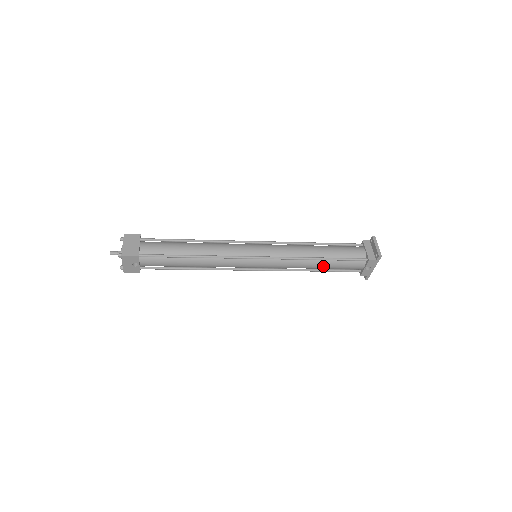
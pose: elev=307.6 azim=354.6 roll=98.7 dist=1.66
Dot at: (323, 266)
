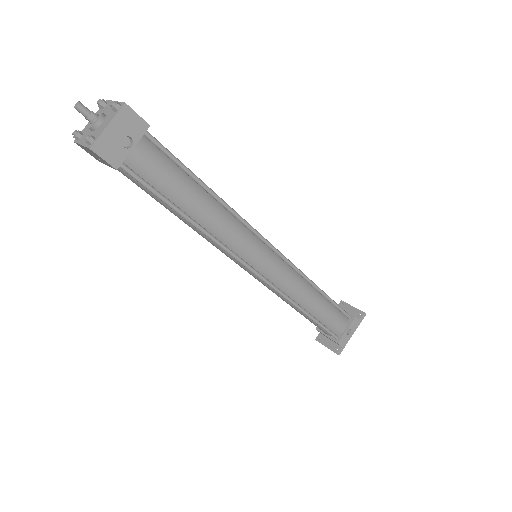
Dot at: (318, 306)
